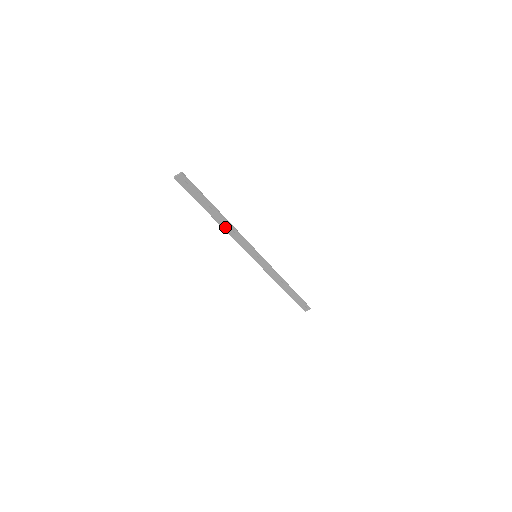
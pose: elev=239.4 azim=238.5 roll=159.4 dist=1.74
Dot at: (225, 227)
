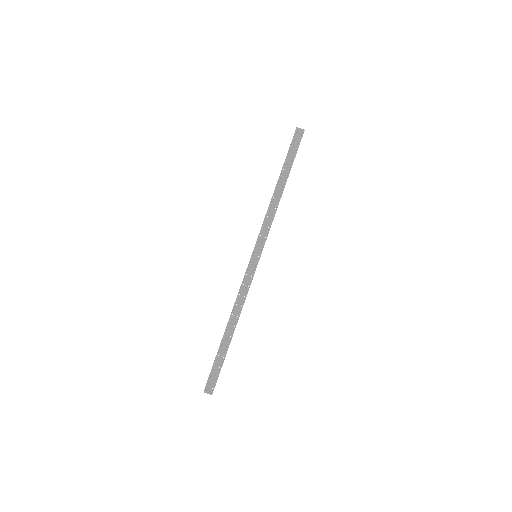
Dot at: (274, 199)
